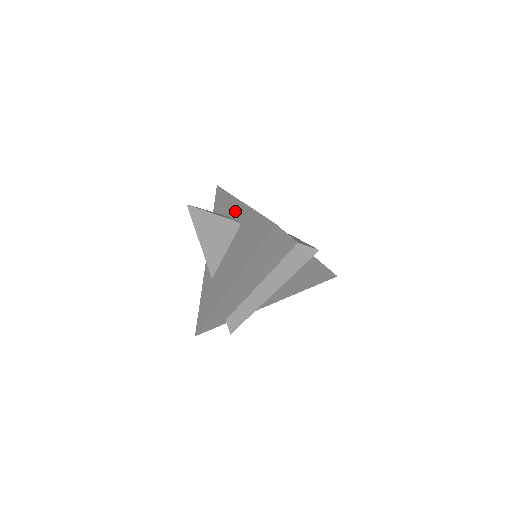
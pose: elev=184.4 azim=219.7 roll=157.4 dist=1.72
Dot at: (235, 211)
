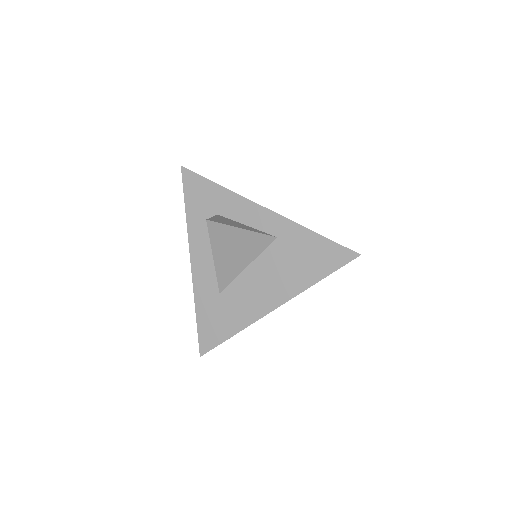
Dot at: (254, 218)
